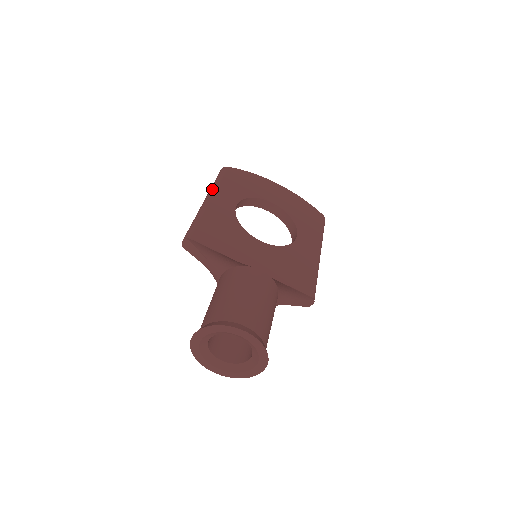
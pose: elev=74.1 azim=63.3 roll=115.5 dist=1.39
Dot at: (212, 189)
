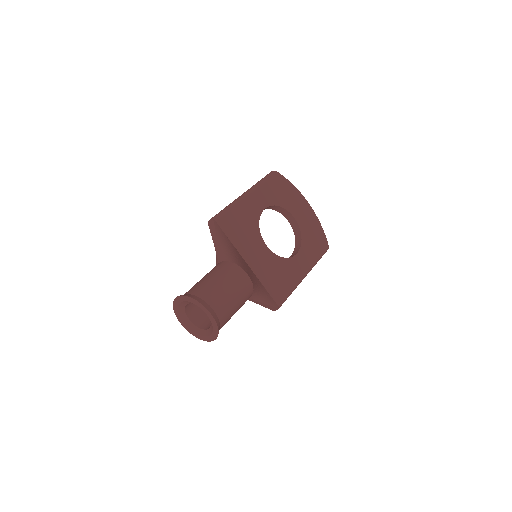
Dot at: (255, 186)
